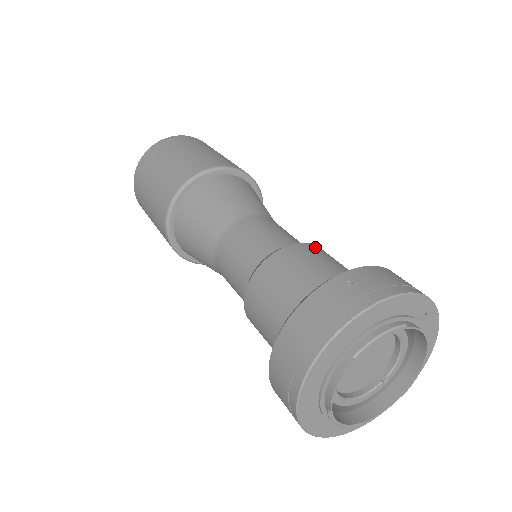
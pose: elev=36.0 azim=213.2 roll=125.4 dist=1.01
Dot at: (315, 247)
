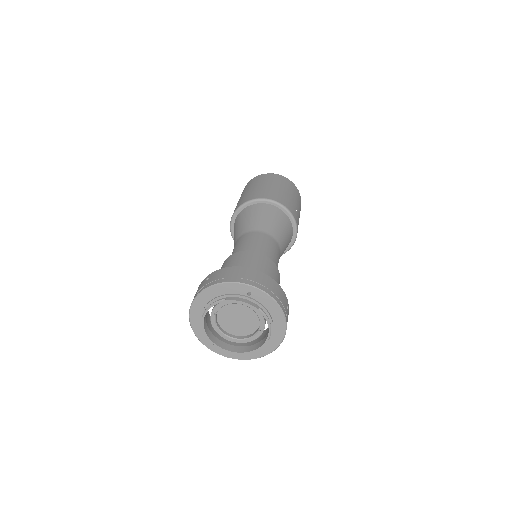
Dot at: (246, 253)
